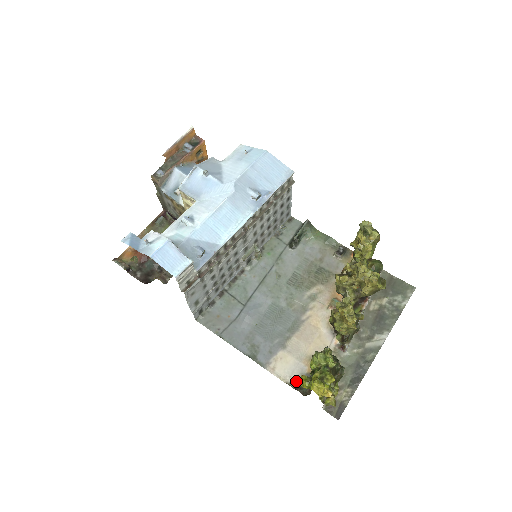
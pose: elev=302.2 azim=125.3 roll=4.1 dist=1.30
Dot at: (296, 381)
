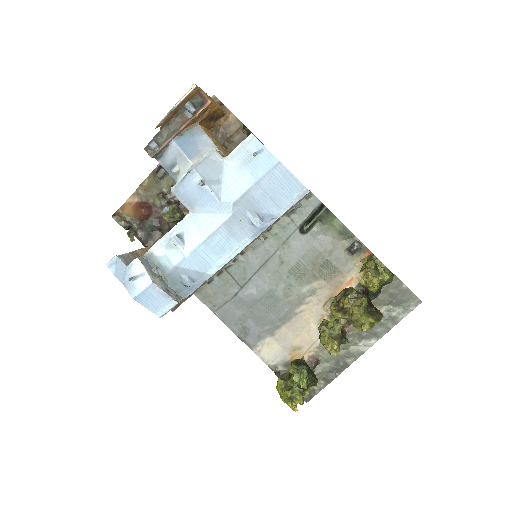
Dot at: (277, 366)
